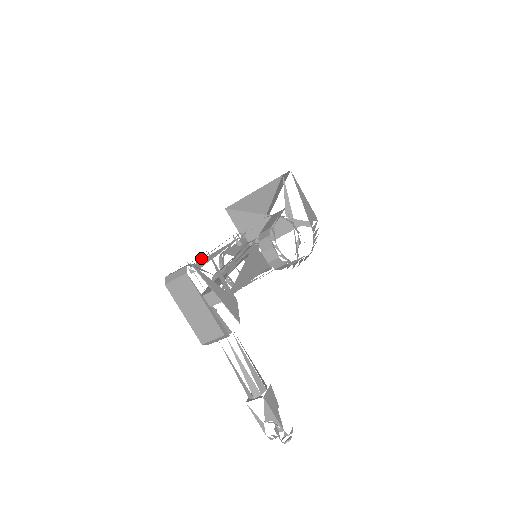
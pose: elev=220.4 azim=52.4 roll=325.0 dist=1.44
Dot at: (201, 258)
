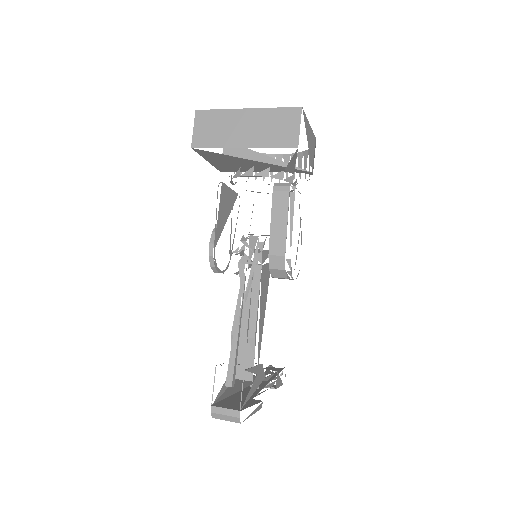
Dot at: (230, 360)
